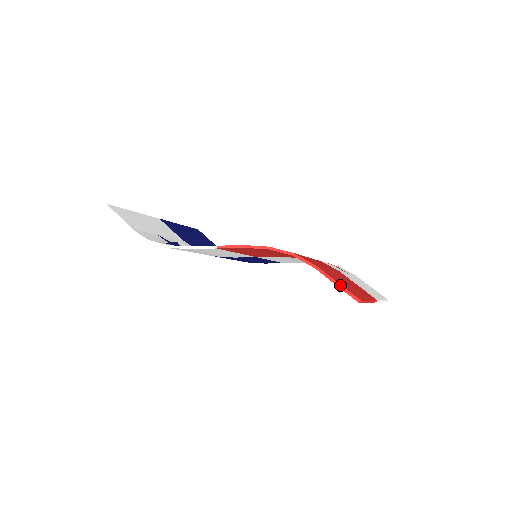
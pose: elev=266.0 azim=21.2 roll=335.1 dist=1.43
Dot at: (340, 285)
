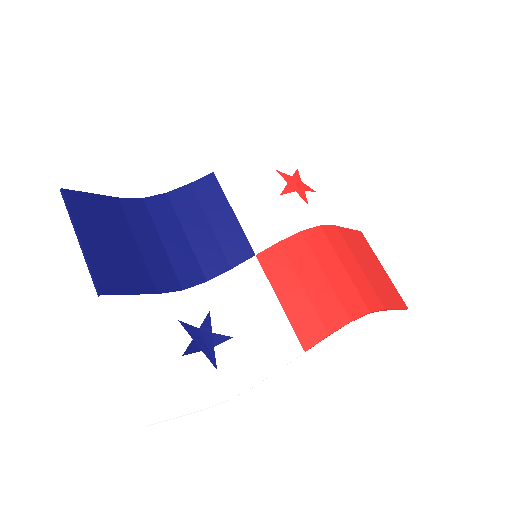
Dot at: occluded
